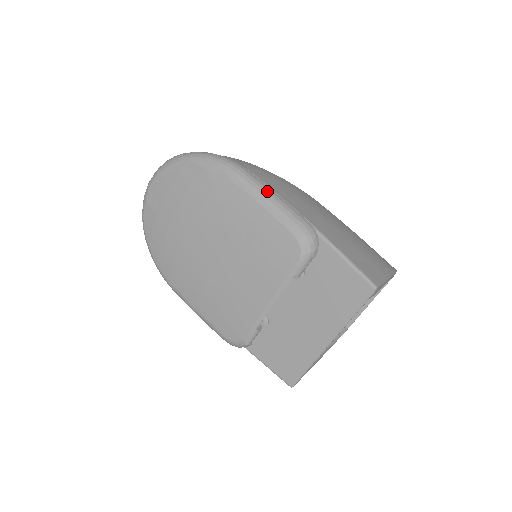
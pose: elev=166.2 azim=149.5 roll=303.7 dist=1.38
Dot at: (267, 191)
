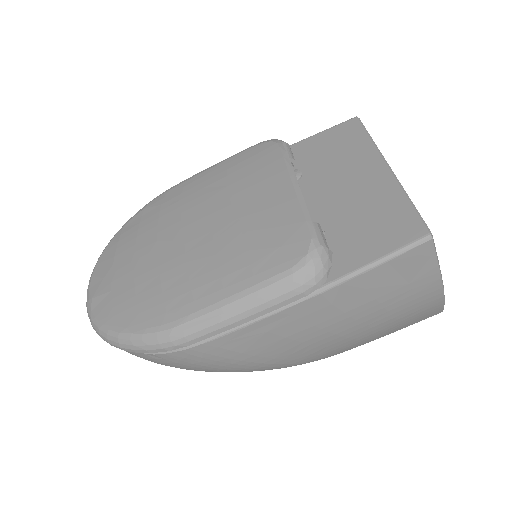
Dot at: occluded
